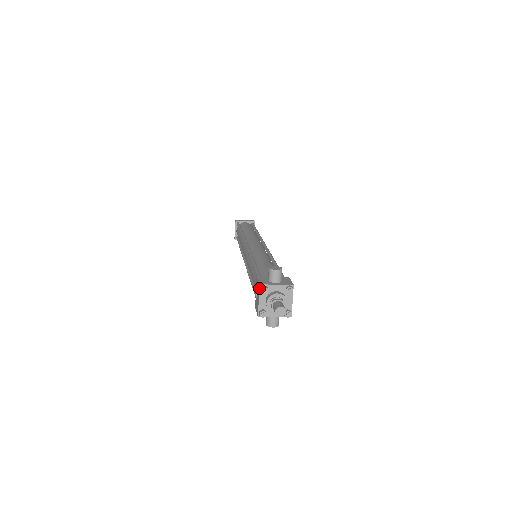
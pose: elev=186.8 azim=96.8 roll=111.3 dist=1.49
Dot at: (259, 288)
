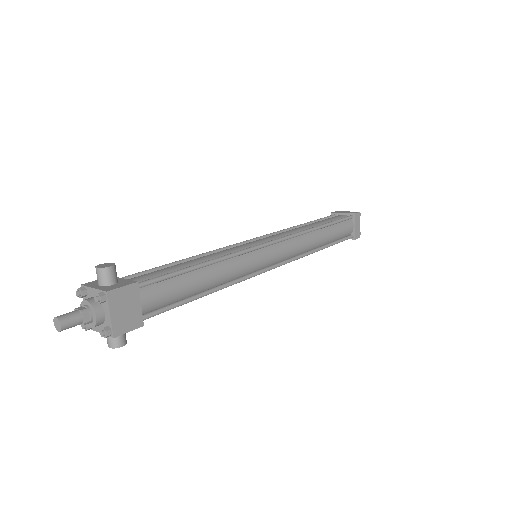
Dot at: (81, 289)
